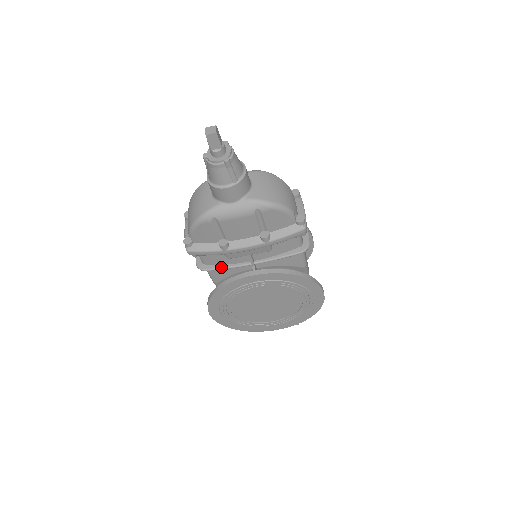
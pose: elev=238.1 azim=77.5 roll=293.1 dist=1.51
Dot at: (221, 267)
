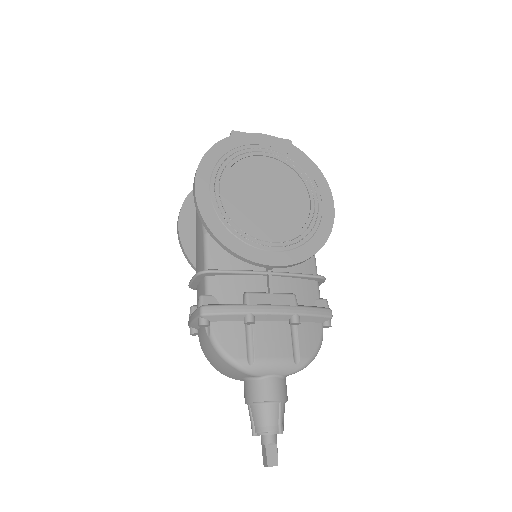
Dot at: occluded
